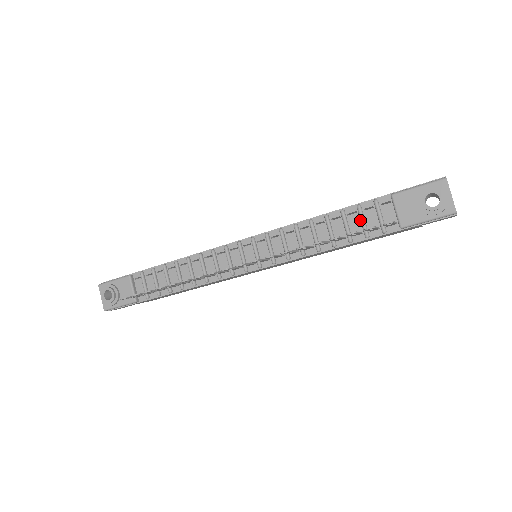
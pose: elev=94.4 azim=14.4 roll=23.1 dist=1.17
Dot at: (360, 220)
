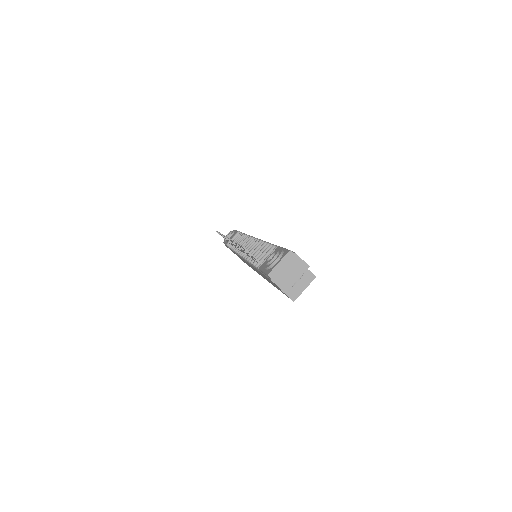
Dot at: (266, 254)
